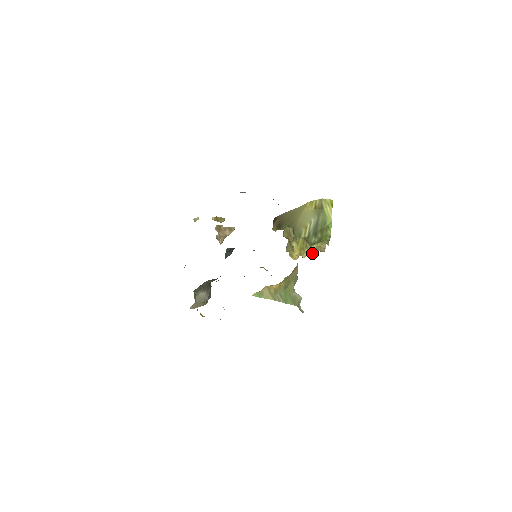
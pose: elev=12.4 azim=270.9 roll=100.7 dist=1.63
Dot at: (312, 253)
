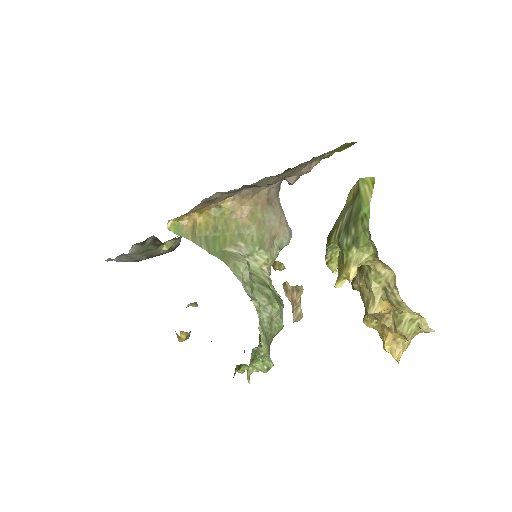
Dot at: (352, 273)
